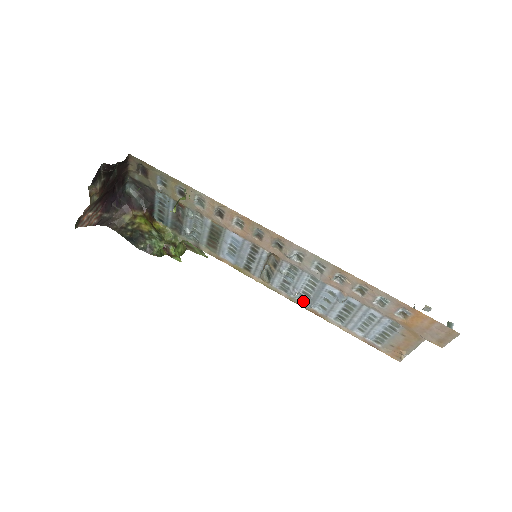
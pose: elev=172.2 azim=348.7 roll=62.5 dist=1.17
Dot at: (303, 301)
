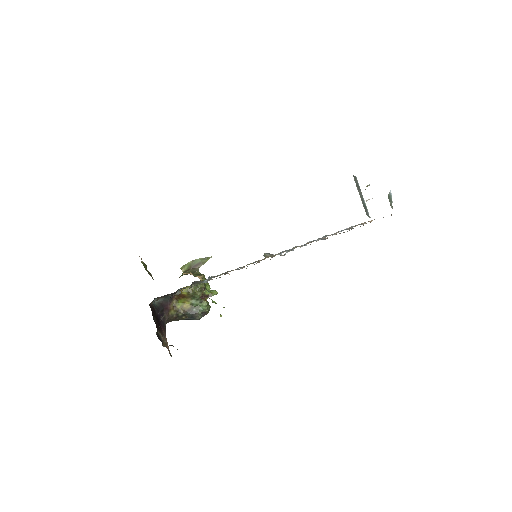
Dot at: (299, 246)
